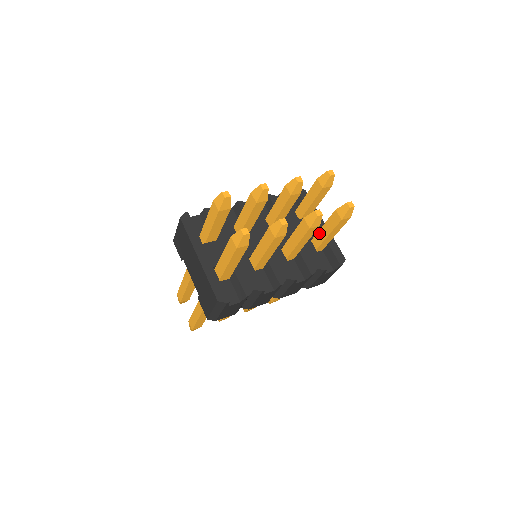
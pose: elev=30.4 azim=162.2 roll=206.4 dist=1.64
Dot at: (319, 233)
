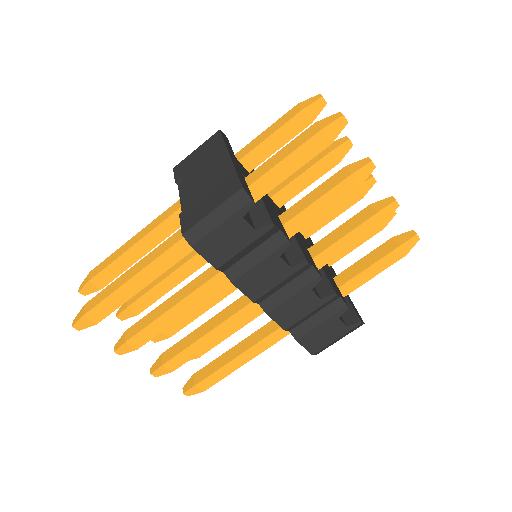
Dot at: (350, 268)
